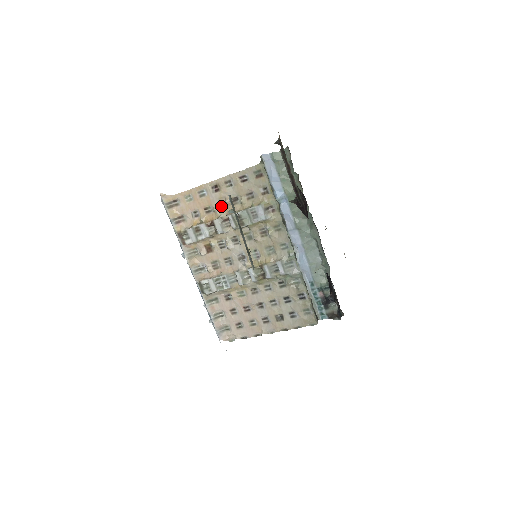
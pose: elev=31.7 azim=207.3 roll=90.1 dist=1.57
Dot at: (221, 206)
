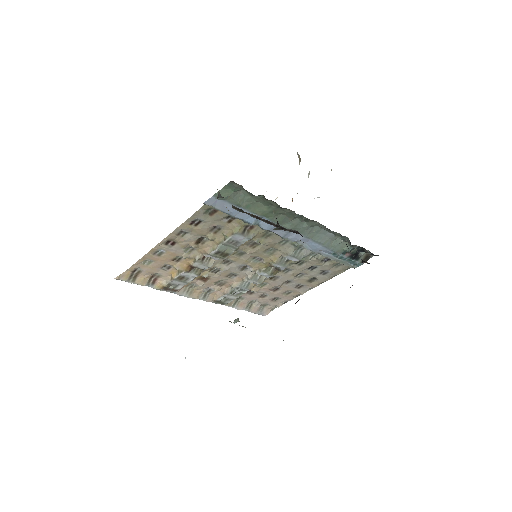
Dot at: (189, 250)
